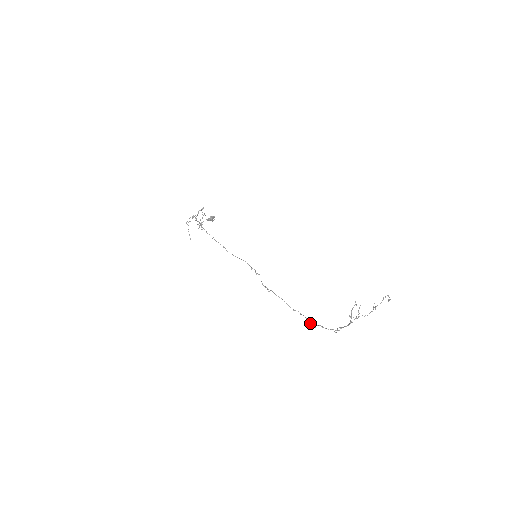
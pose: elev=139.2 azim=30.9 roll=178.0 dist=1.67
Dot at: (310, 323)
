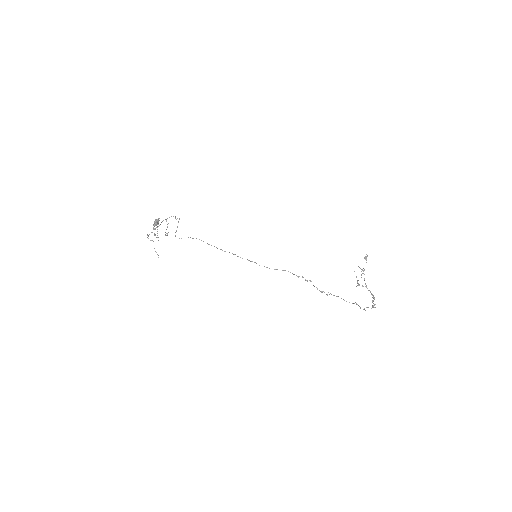
Dot at: occluded
